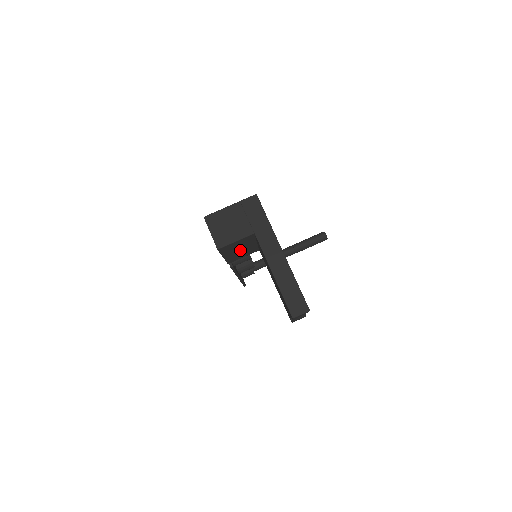
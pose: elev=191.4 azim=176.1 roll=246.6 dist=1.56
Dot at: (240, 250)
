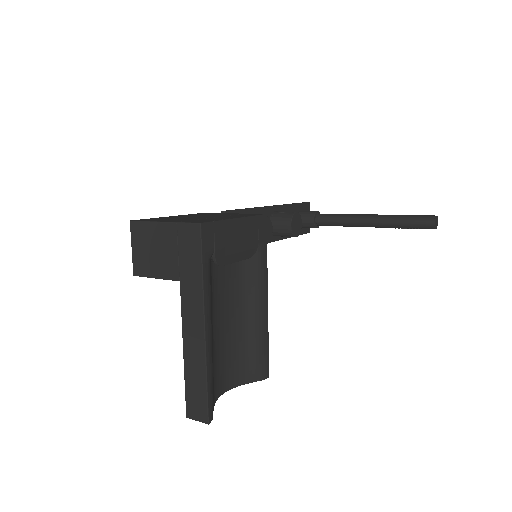
Dot at: occluded
